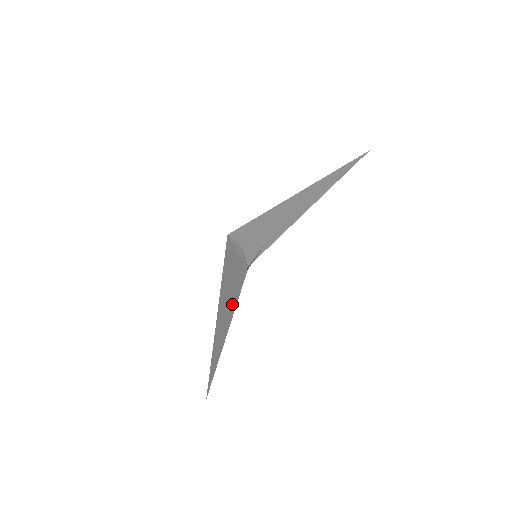
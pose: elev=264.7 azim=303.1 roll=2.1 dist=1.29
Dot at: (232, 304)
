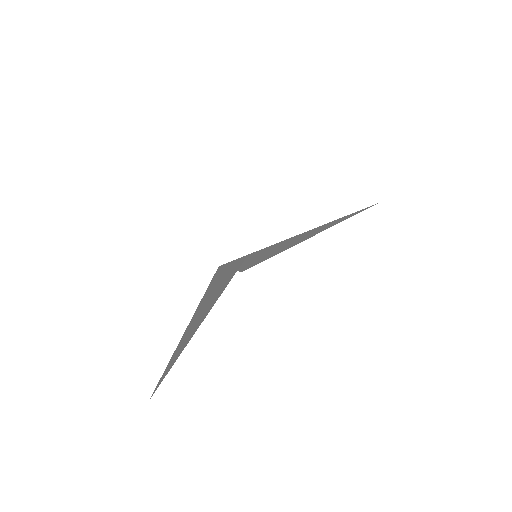
Dot at: (218, 294)
